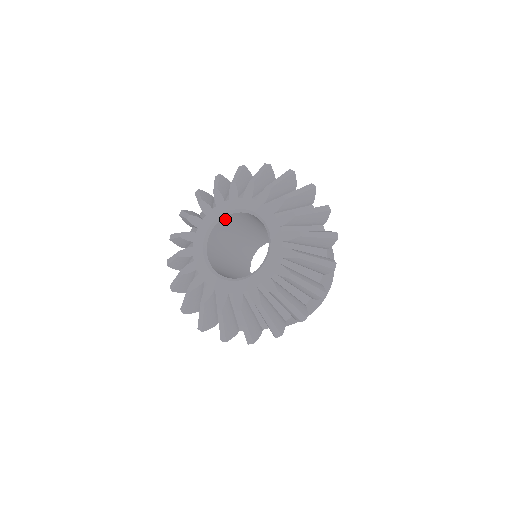
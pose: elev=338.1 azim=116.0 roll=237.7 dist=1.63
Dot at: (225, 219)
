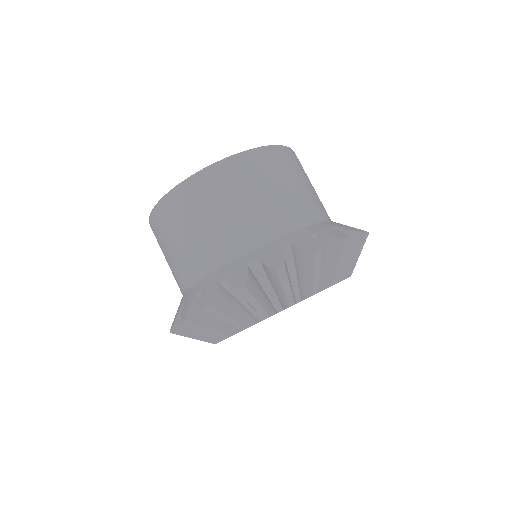
Dot at: occluded
